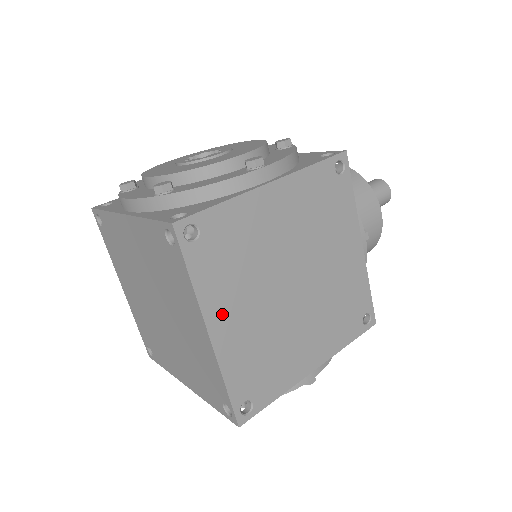
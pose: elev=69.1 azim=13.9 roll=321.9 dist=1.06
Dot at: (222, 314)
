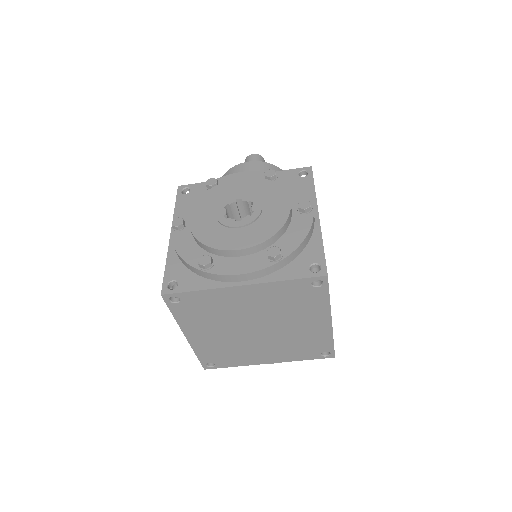
Dot at: occluded
